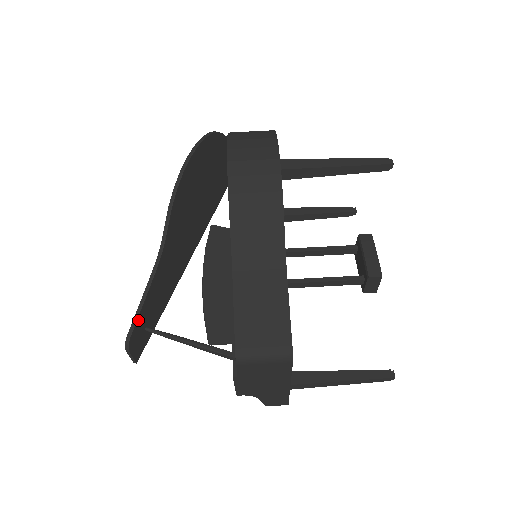
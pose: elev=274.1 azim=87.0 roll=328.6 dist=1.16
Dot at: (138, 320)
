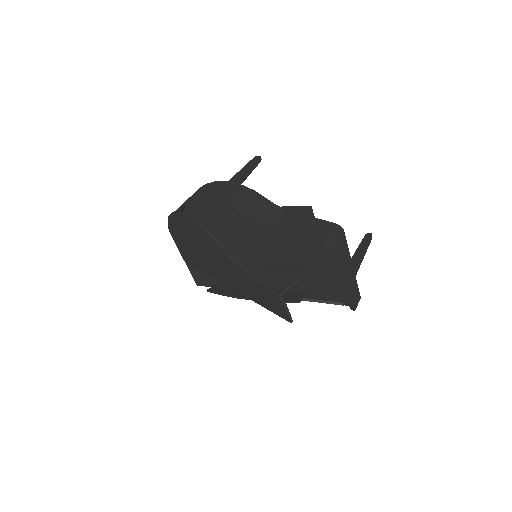
Dot at: (269, 288)
